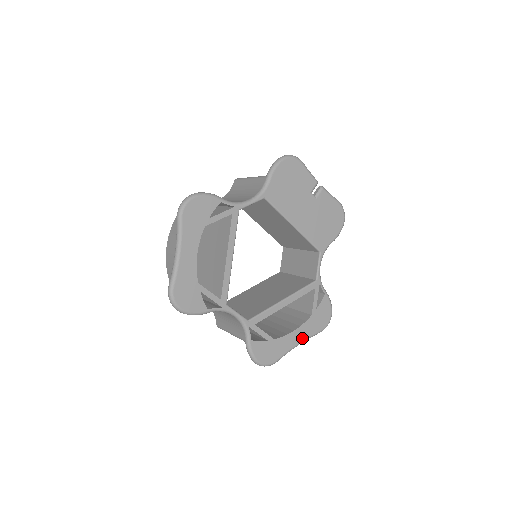
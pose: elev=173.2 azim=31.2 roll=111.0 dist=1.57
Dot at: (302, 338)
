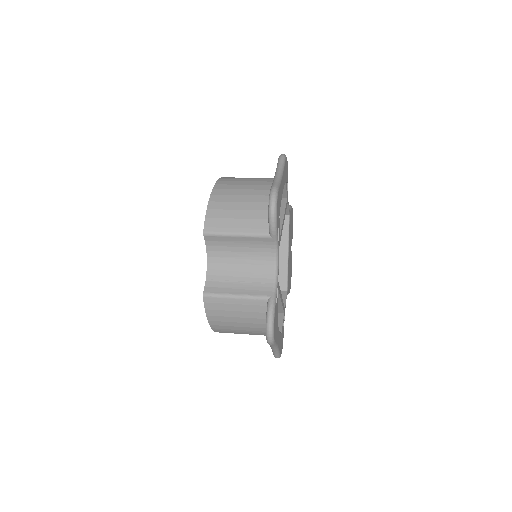
Dot at: occluded
